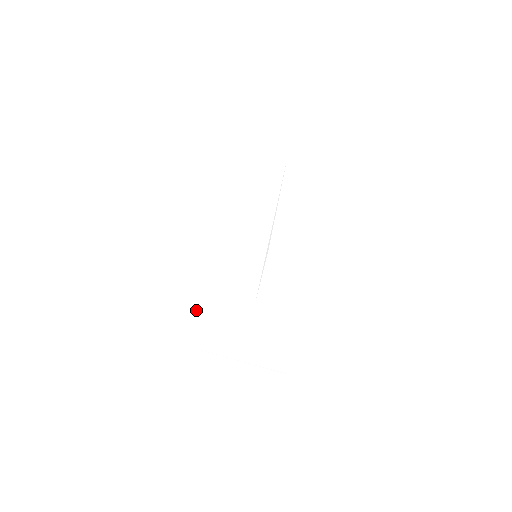
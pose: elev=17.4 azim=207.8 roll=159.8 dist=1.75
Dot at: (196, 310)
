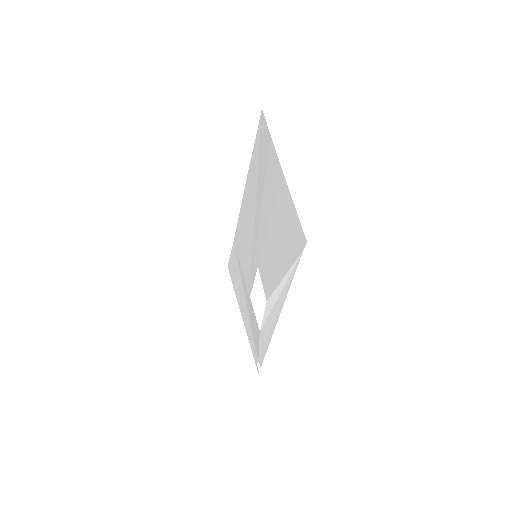
Dot at: (234, 254)
